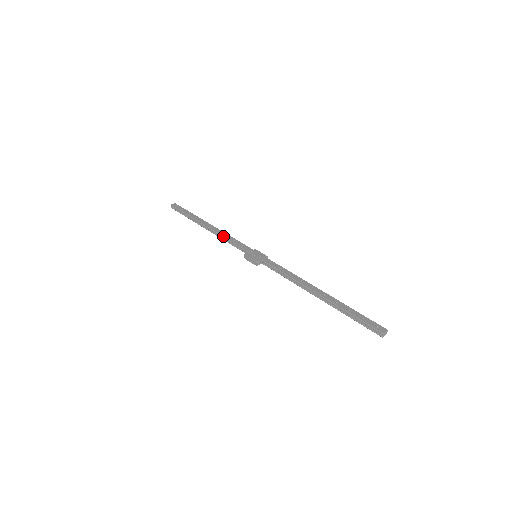
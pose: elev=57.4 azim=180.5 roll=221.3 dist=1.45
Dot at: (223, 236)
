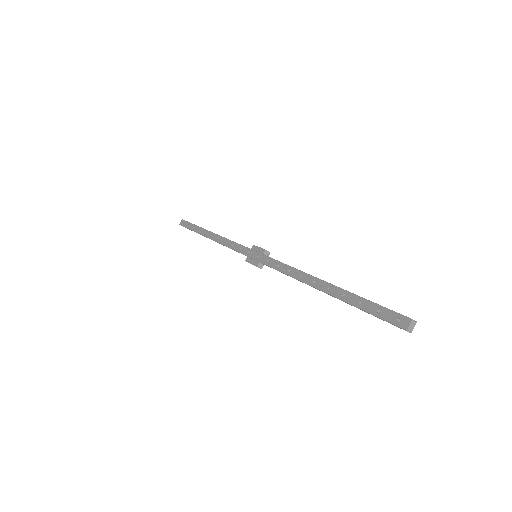
Dot at: occluded
